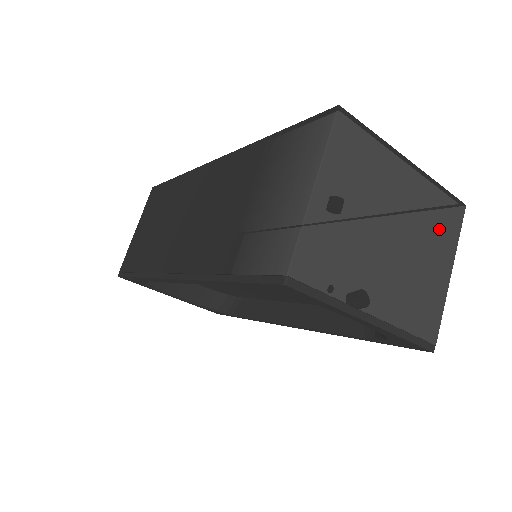
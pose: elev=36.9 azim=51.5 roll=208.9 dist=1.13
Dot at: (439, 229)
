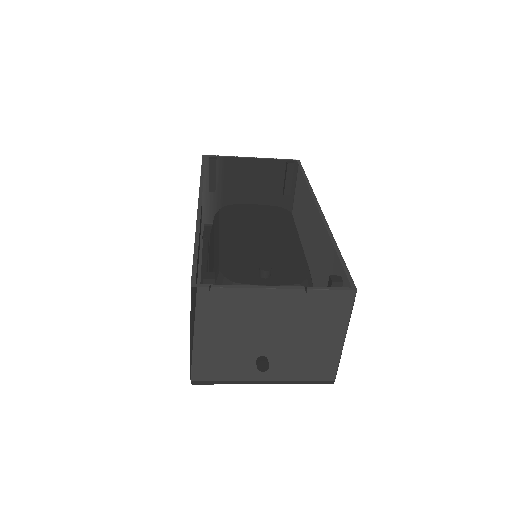
Dot at: (323, 318)
